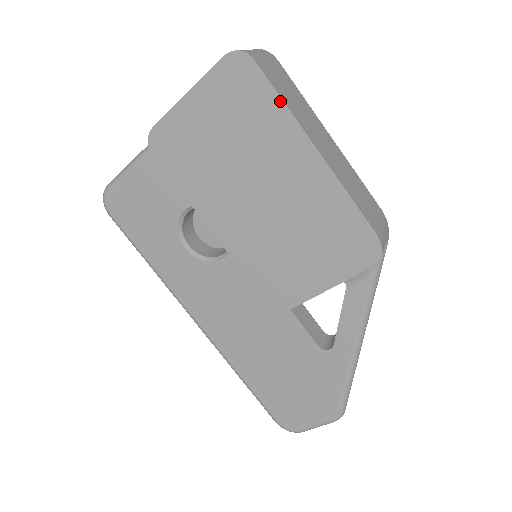
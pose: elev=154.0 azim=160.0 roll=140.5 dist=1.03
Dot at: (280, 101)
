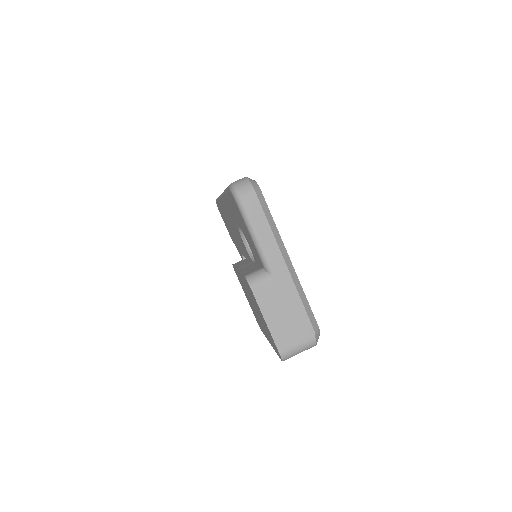
Dot at: (276, 352)
